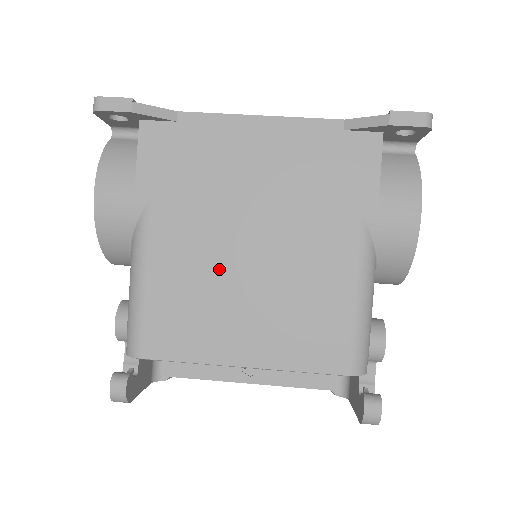
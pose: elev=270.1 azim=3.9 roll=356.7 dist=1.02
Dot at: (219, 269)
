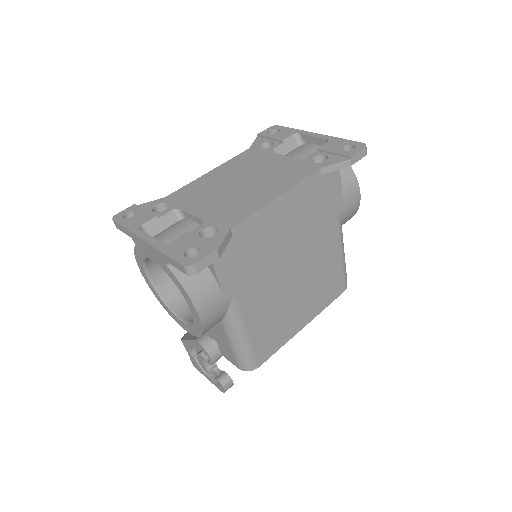
Dot at: (282, 295)
